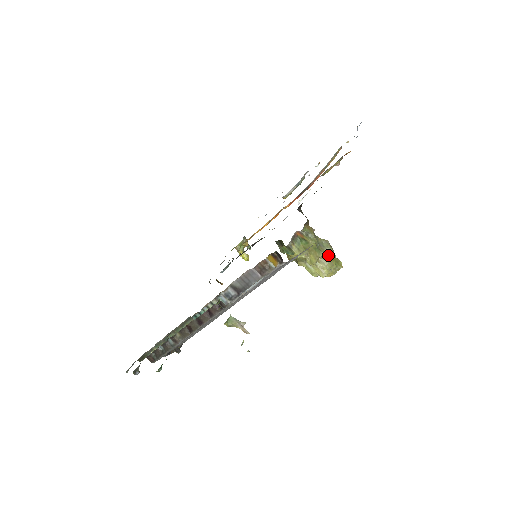
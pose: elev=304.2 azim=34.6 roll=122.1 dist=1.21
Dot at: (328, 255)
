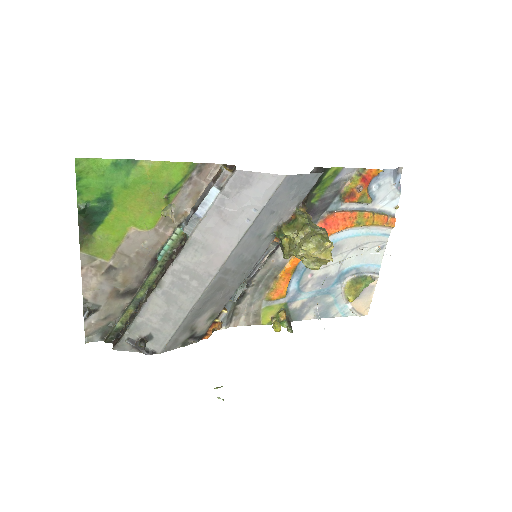
Dot at: (317, 233)
